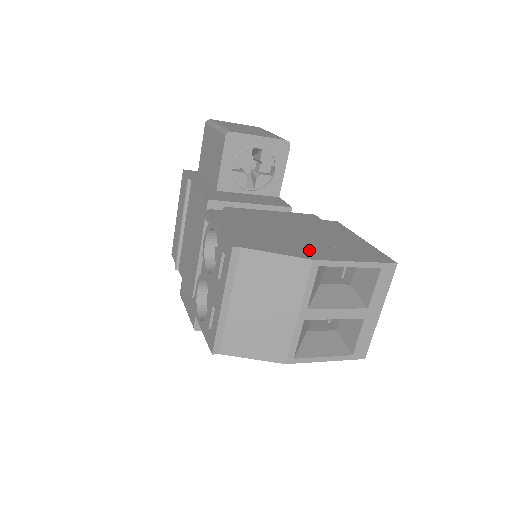
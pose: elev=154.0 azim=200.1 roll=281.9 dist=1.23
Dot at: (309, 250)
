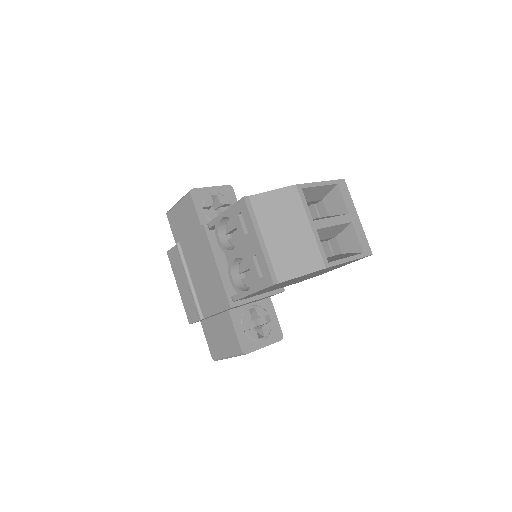
Dot at: occluded
